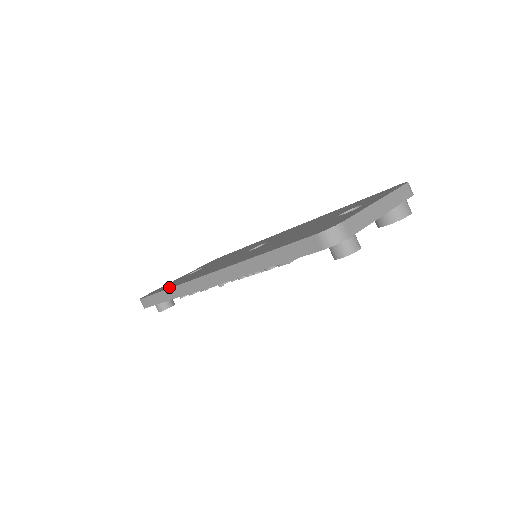
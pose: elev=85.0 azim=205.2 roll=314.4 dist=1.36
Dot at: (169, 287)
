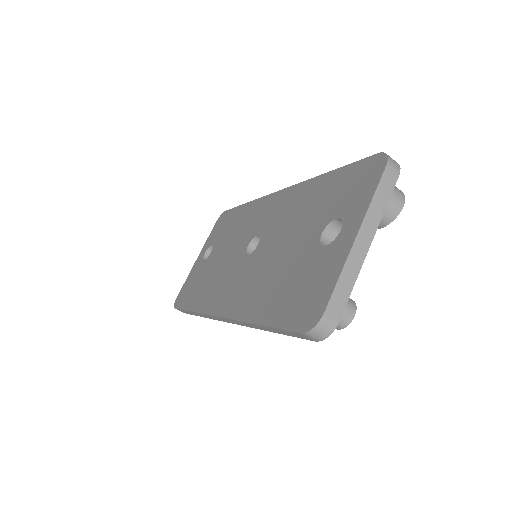
Dot at: (192, 306)
